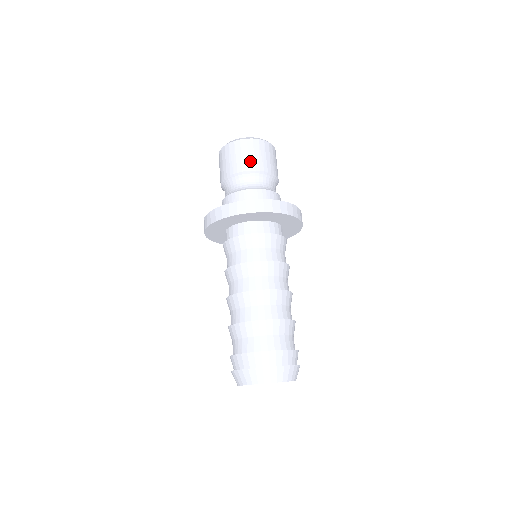
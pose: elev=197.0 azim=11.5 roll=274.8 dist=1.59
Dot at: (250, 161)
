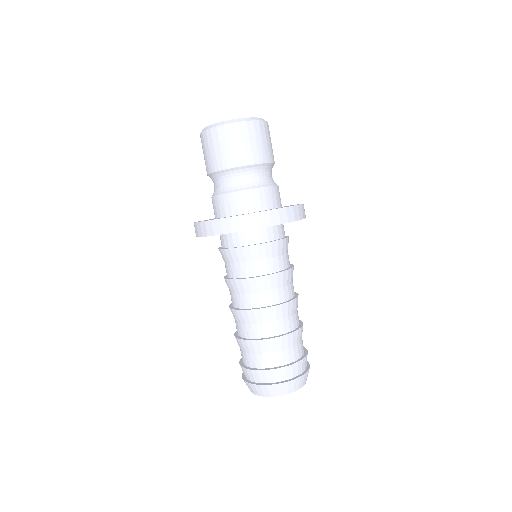
Dot at: (265, 151)
